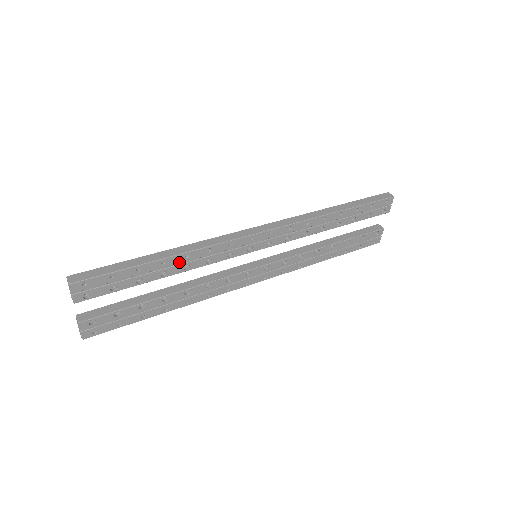
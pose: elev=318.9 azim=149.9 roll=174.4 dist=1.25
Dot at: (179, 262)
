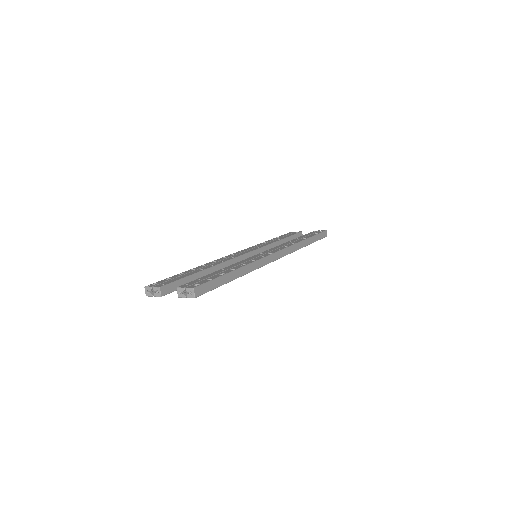
Dot at: occluded
